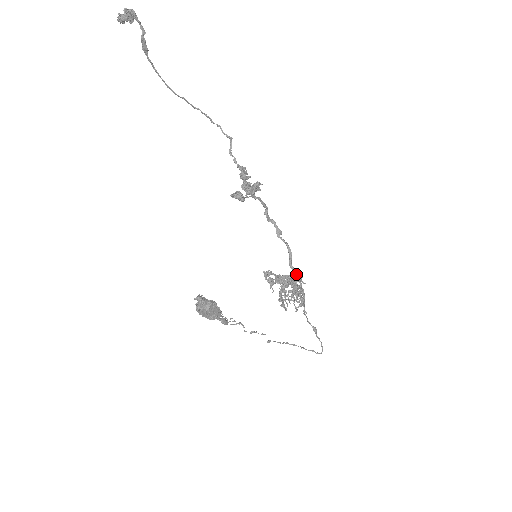
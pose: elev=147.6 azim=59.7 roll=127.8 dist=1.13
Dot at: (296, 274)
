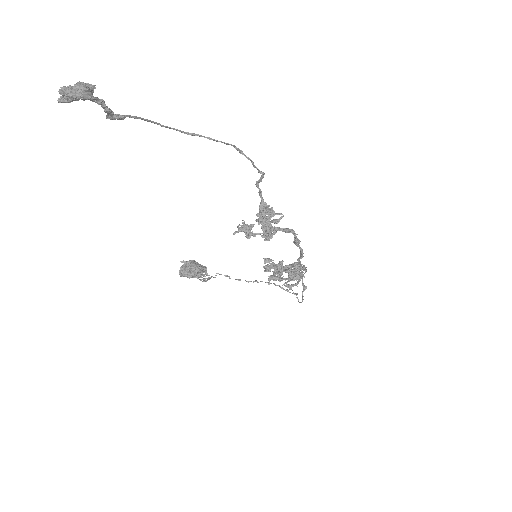
Dot at: (298, 271)
